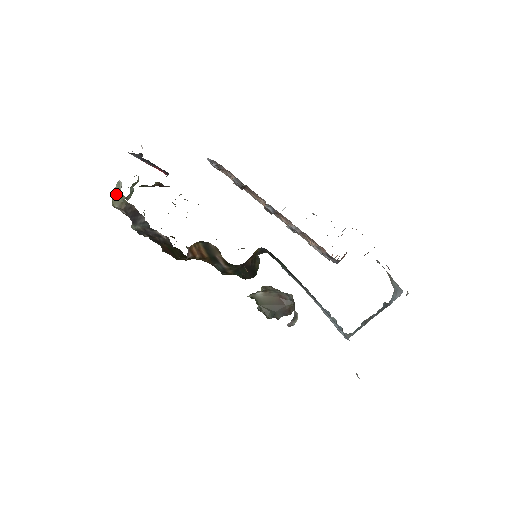
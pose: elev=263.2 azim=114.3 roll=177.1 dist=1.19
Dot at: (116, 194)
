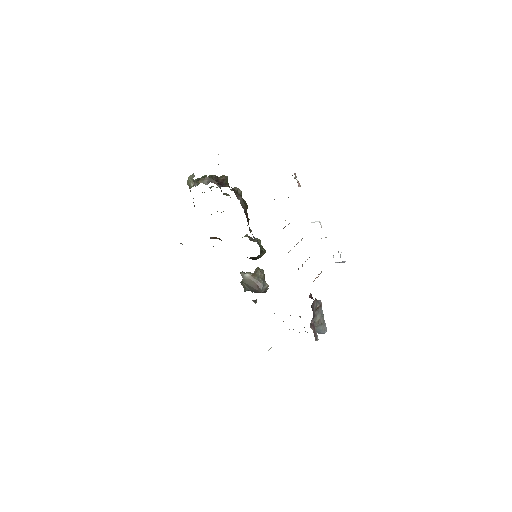
Dot at: (189, 180)
